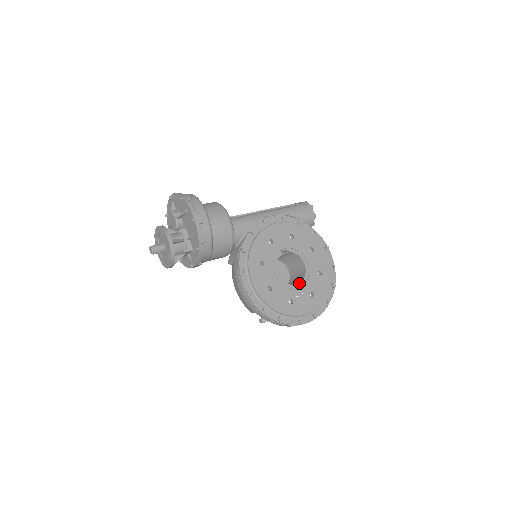
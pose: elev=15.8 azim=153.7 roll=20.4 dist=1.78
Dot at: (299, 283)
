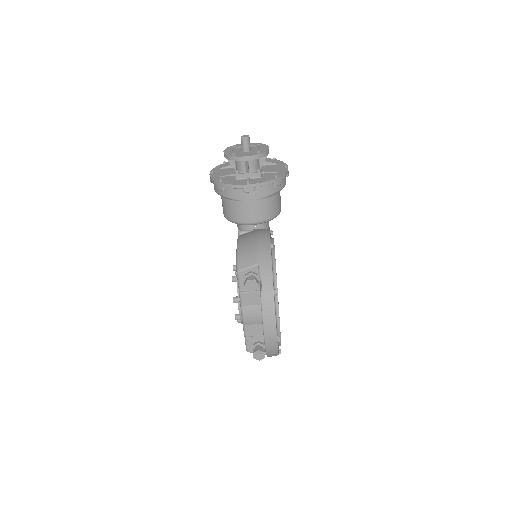
Dot at: occluded
